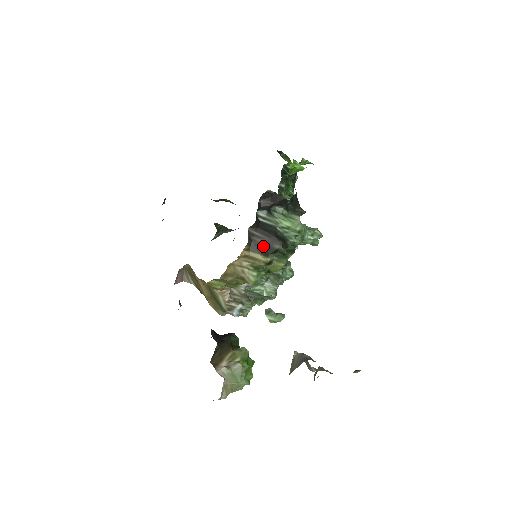
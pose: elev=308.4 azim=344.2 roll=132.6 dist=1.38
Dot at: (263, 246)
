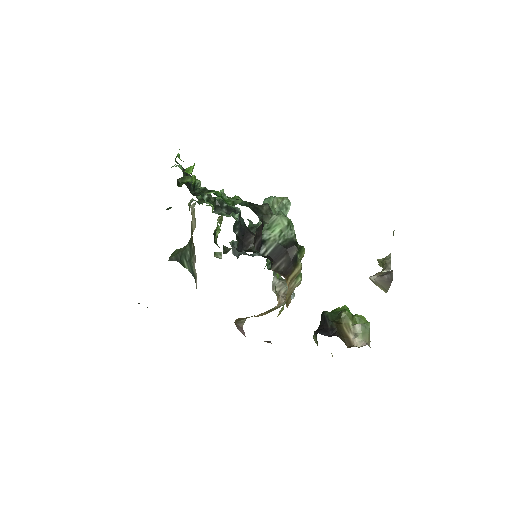
Dot at: (290, 264)
